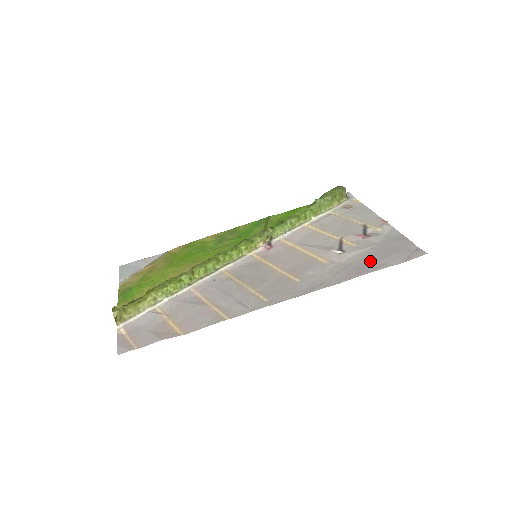
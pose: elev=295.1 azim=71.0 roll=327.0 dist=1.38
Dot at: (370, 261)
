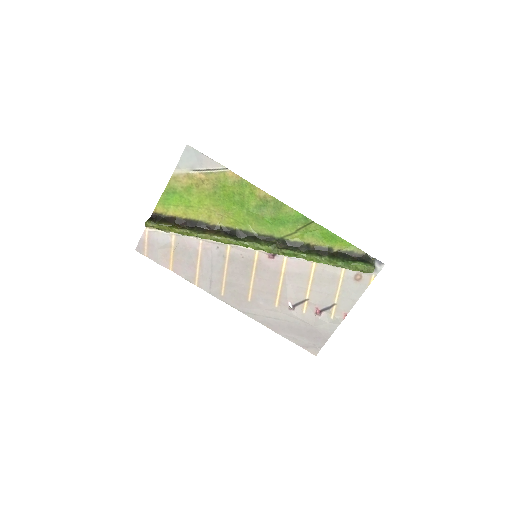
Dot at: (291, 329)
